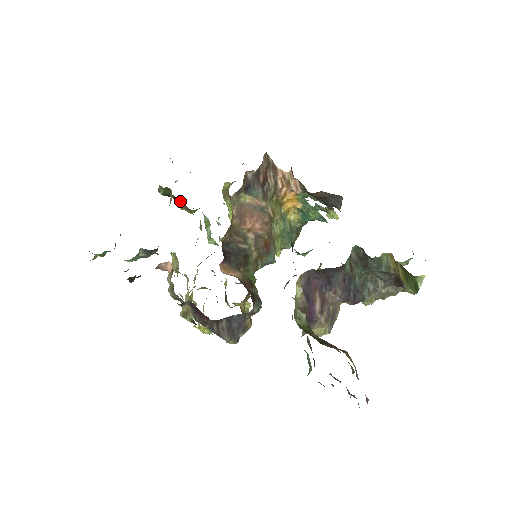
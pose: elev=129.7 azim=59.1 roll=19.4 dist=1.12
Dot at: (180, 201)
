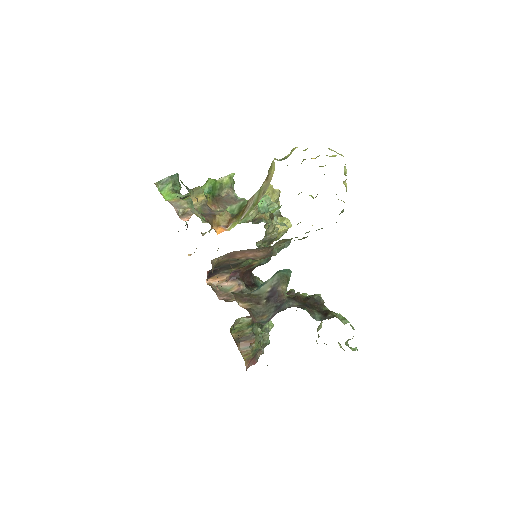
Dot at: occluded
